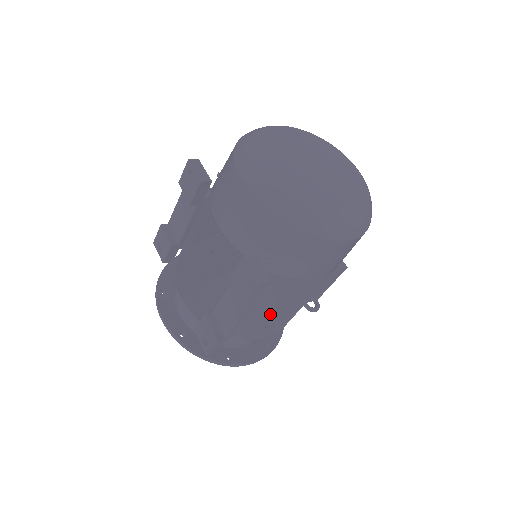
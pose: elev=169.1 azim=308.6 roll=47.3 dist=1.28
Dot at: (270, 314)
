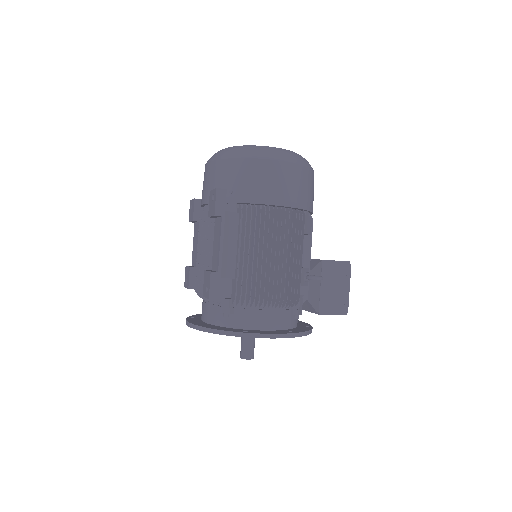
Dot at: (257, 255)
